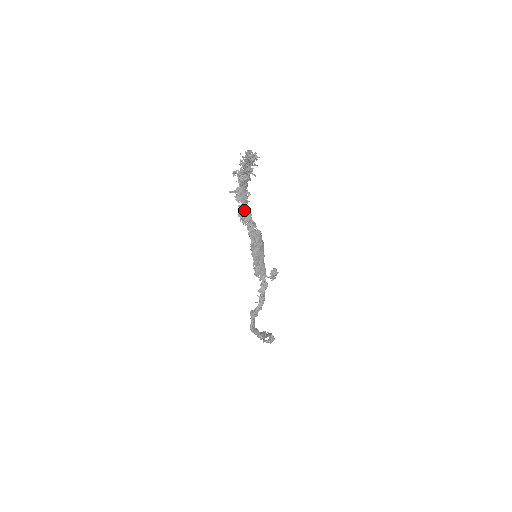
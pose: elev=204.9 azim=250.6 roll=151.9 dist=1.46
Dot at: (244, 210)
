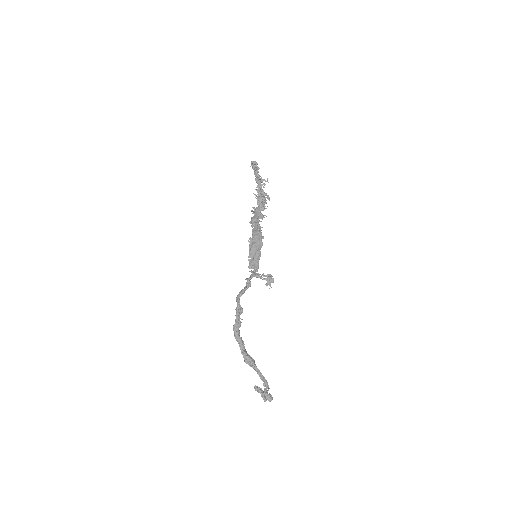
Dot at: (255, 218)
